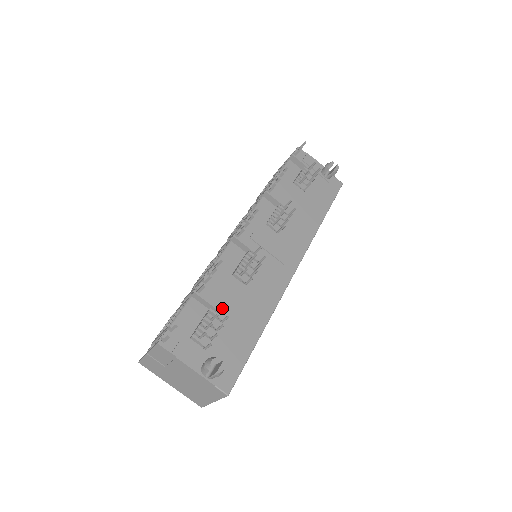
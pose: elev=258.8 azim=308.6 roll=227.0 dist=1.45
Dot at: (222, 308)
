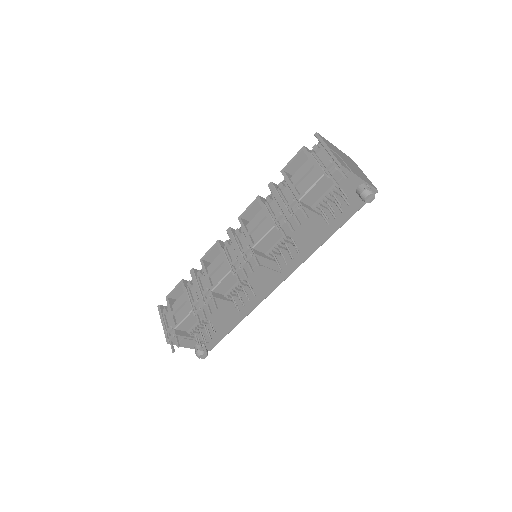
Dot at: (213, 318)
